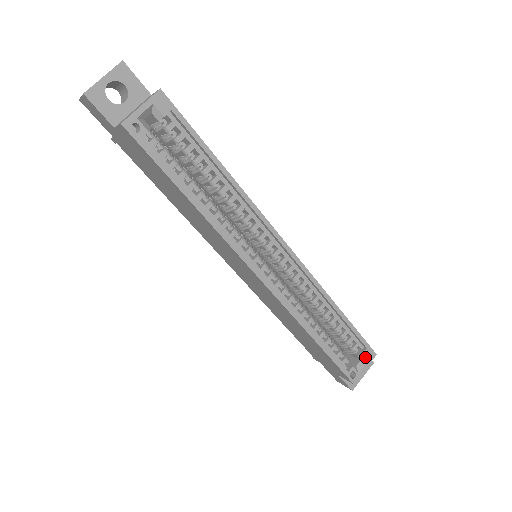
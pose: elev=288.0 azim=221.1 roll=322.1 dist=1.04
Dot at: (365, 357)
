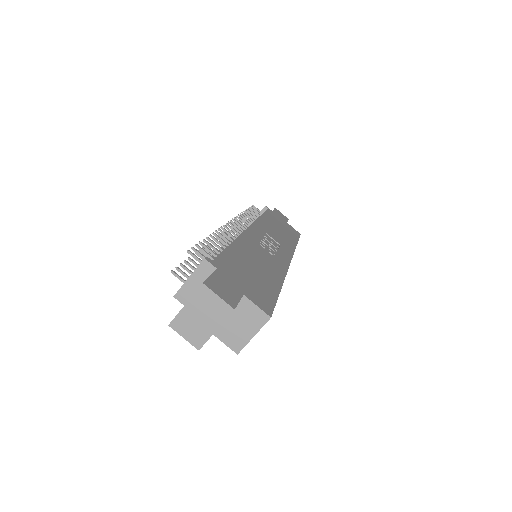
Dot at: occluded
